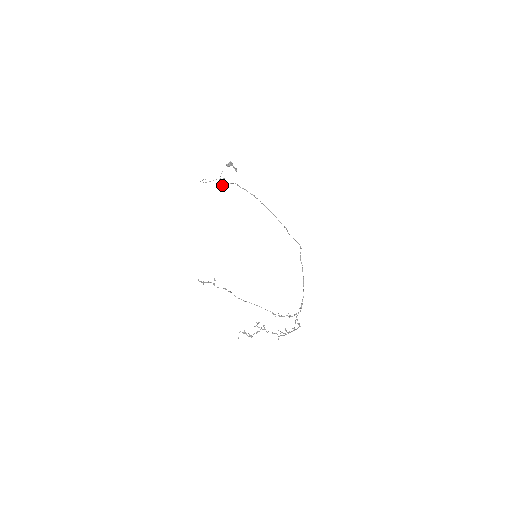
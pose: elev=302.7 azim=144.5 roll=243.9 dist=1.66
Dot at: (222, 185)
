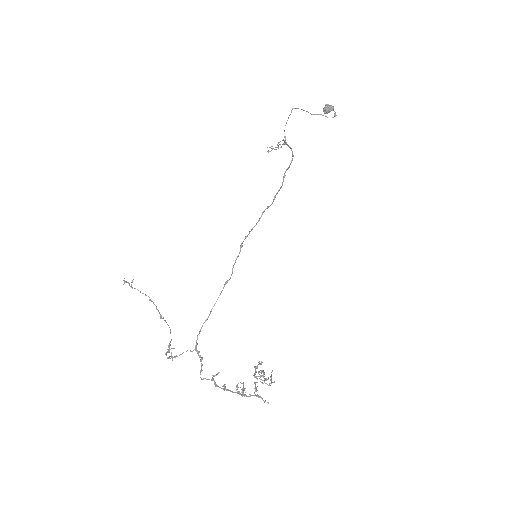
Dot at: (272, 148)
